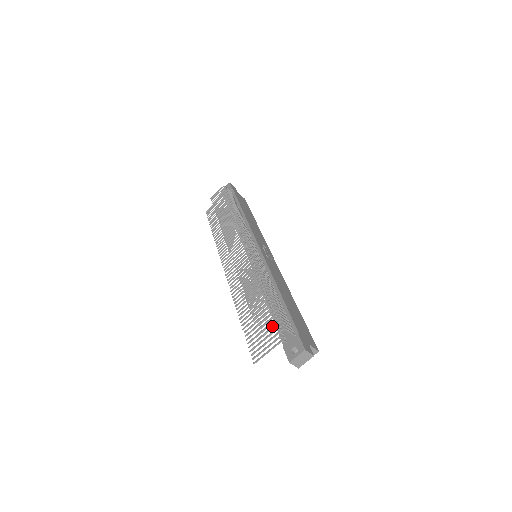
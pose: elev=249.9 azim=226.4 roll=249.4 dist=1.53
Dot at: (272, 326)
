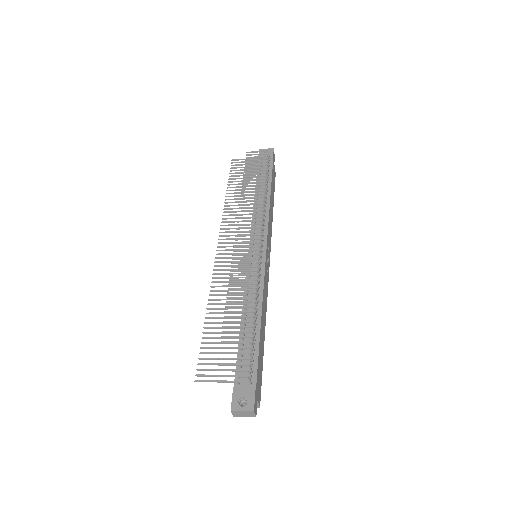
Dot at: occluded
